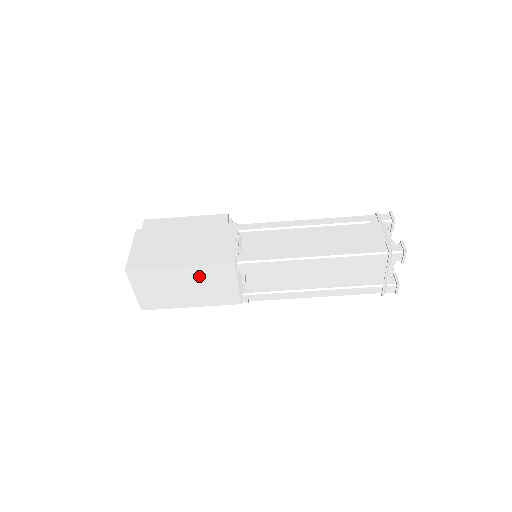
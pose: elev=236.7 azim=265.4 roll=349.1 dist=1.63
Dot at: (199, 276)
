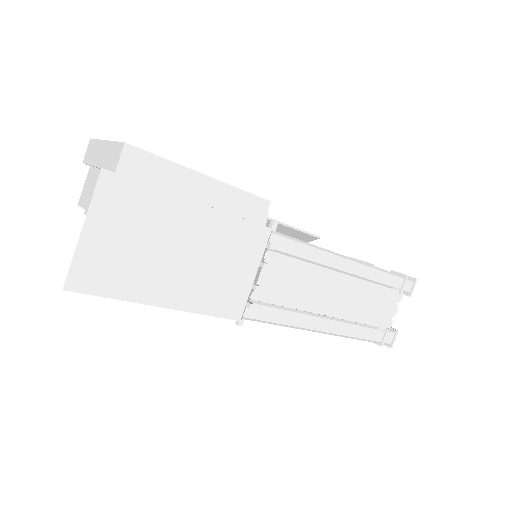
Dot at: occluded
